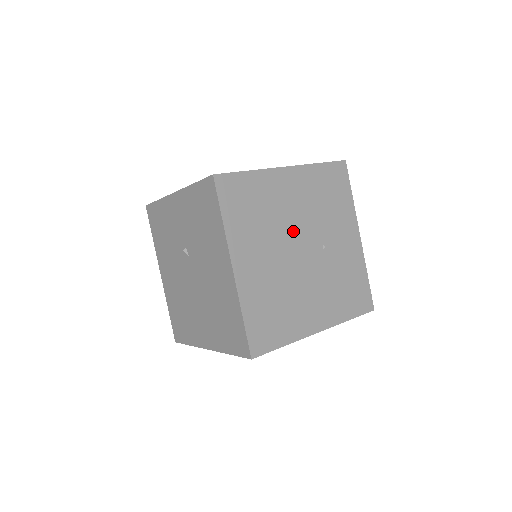
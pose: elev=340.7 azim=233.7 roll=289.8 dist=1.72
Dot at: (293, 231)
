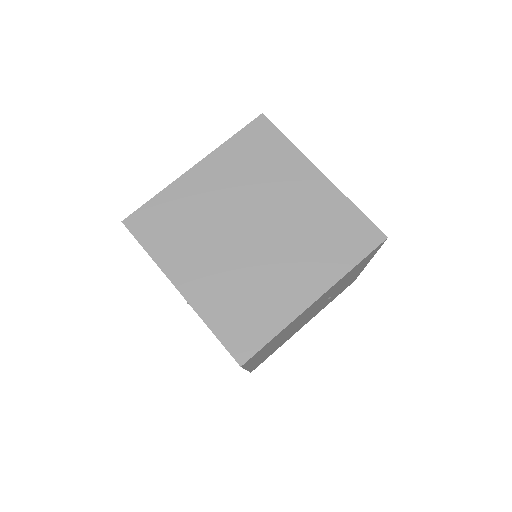
Dot at: occluded
